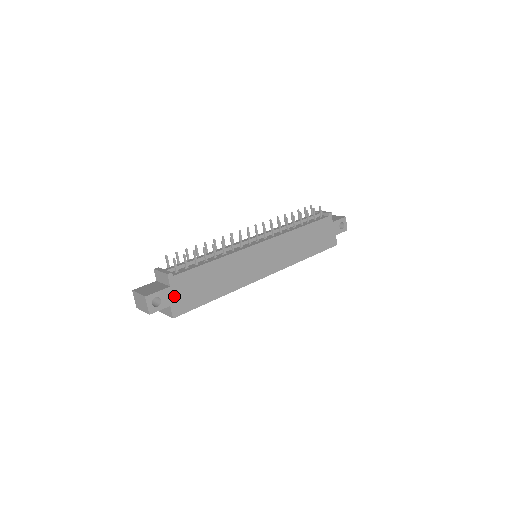
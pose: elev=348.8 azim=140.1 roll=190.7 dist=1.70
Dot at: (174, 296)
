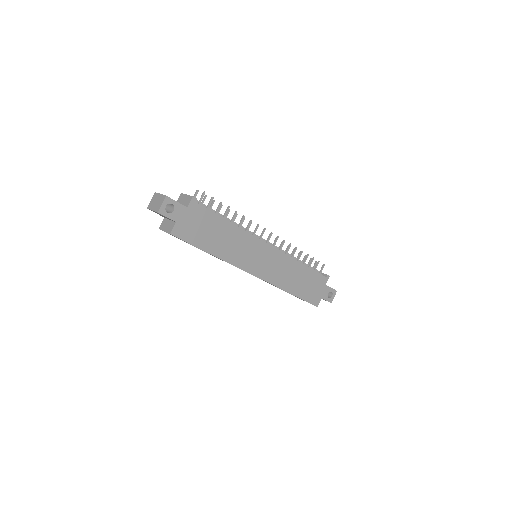
Dot at: (184, 218)
